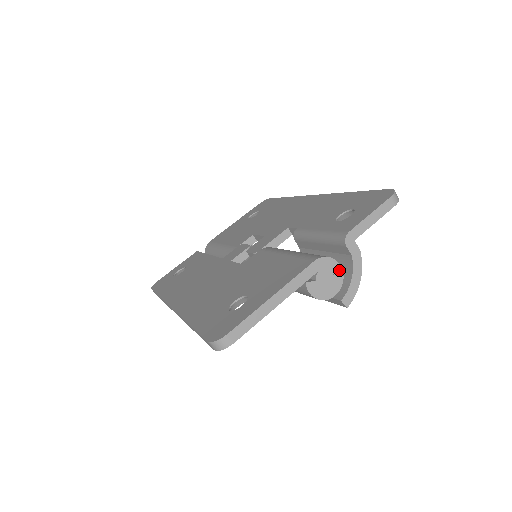
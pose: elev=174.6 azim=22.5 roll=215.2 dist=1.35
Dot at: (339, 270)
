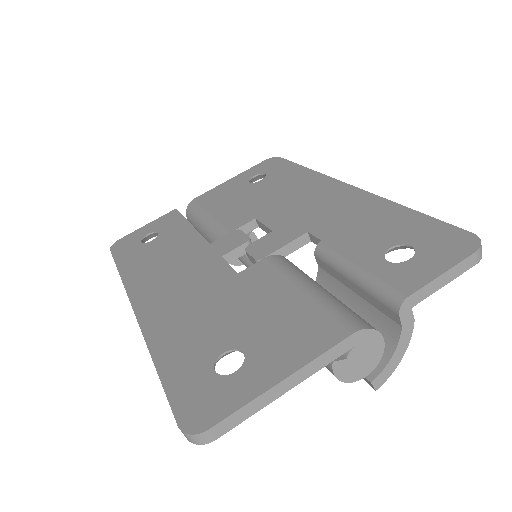
Dot at: (380, 345)
